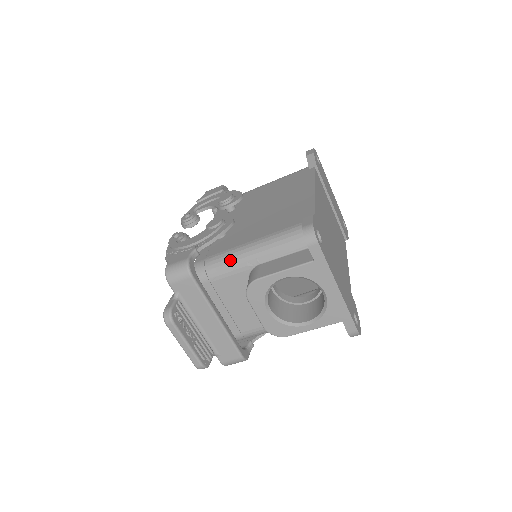
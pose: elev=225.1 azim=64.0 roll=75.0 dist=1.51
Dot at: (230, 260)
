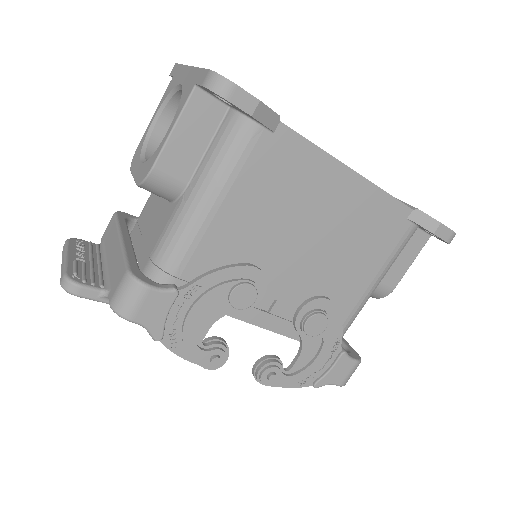
Dot at: occluded
